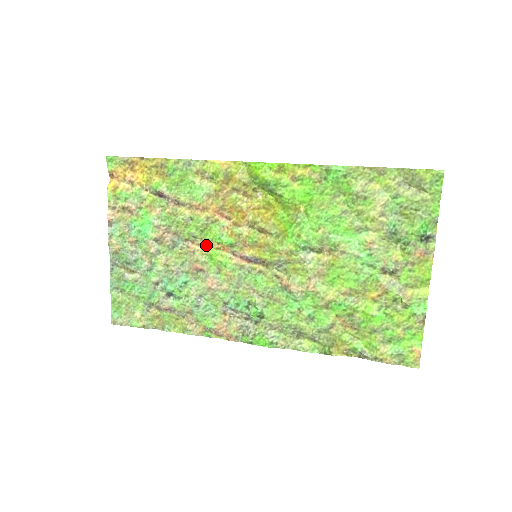
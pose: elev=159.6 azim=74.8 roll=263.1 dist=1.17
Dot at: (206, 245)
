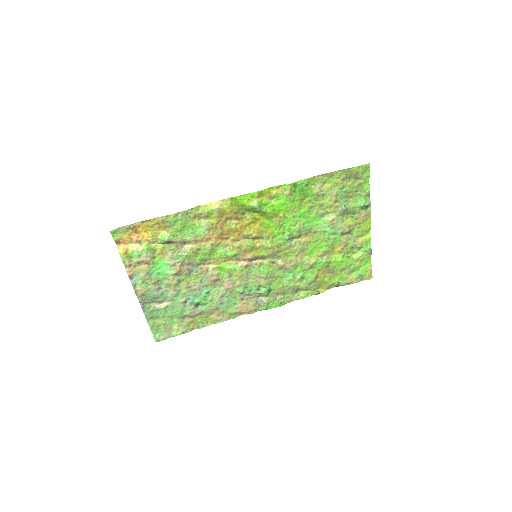
Dot at: (215, 262)
